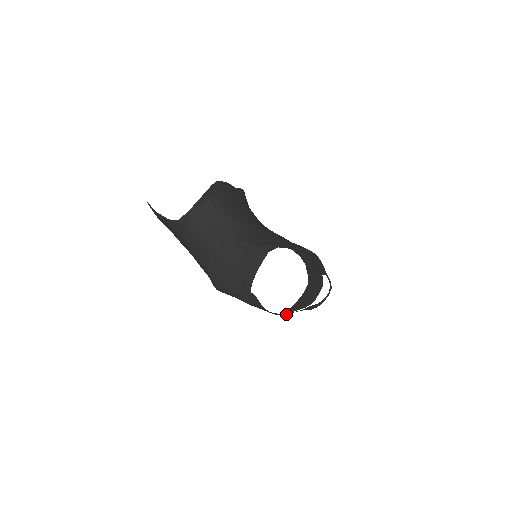
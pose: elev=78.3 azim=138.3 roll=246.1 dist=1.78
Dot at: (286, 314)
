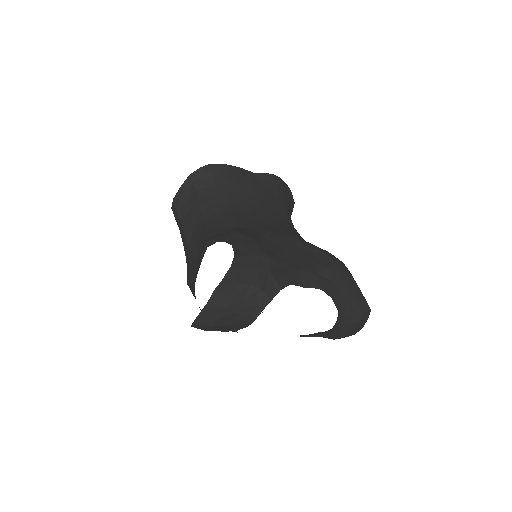
Dot at: (206, 329)
